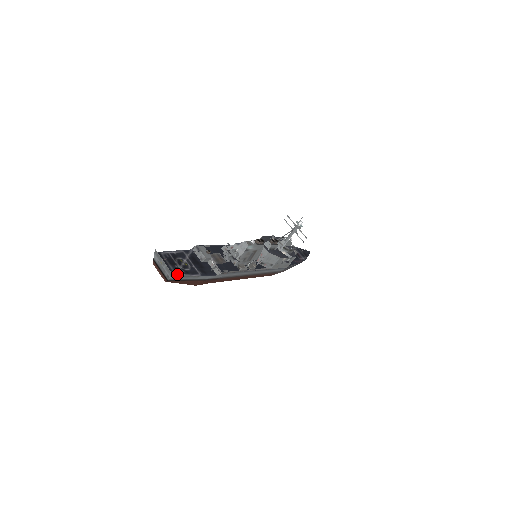
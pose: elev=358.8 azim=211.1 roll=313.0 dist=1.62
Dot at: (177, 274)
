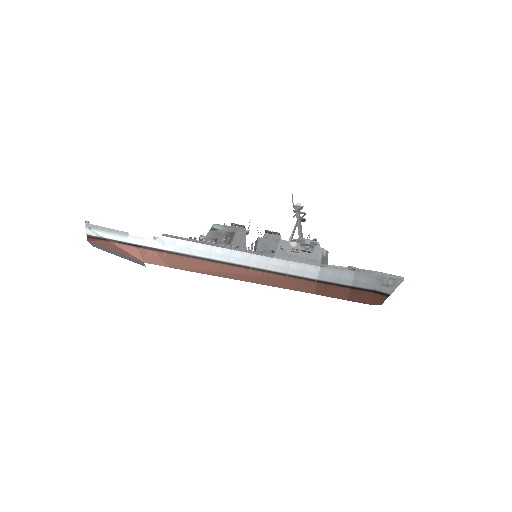
Dot at: (97, 229)
